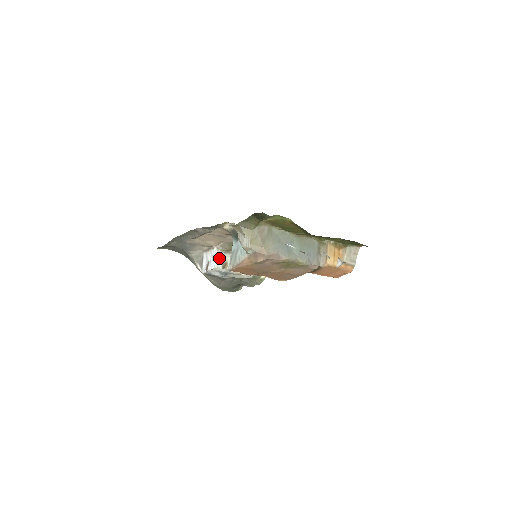
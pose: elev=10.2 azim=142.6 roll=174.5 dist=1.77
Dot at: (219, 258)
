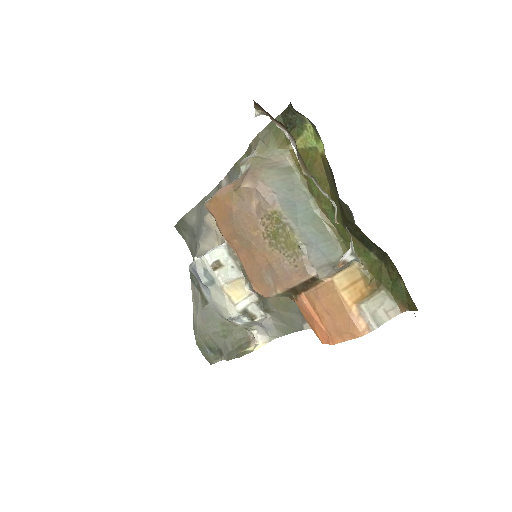
Dot at: (219, 253)
